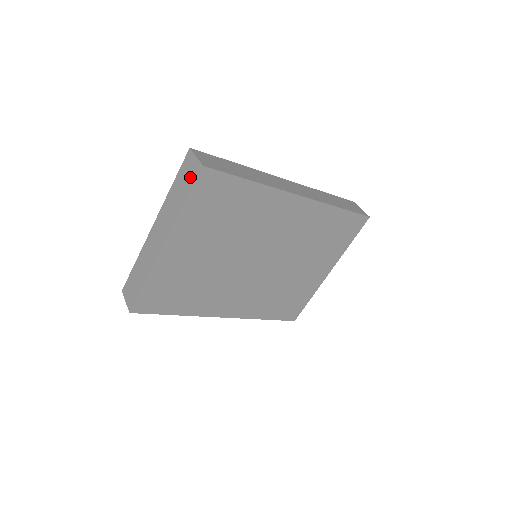
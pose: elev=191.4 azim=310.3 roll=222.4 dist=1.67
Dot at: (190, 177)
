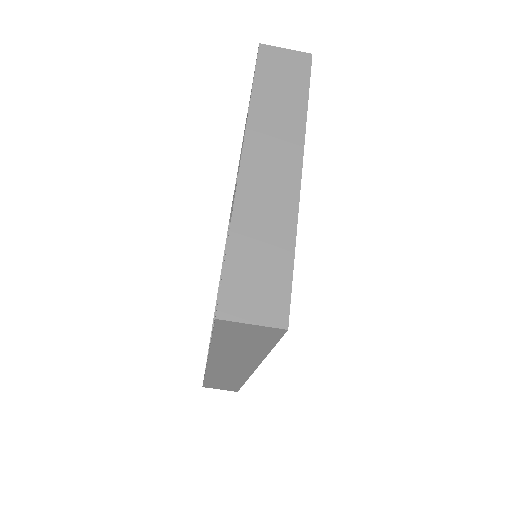
Dot at: (294, 71)
